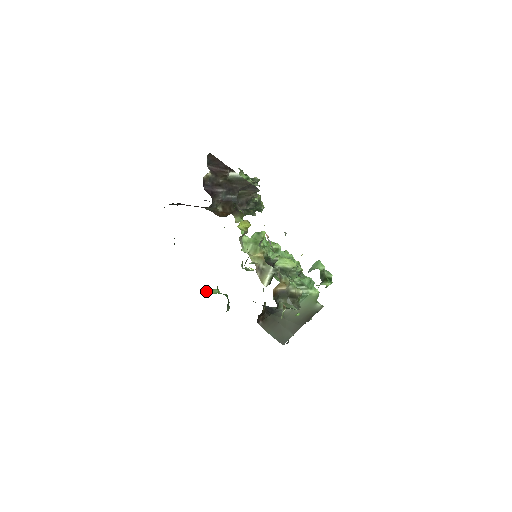
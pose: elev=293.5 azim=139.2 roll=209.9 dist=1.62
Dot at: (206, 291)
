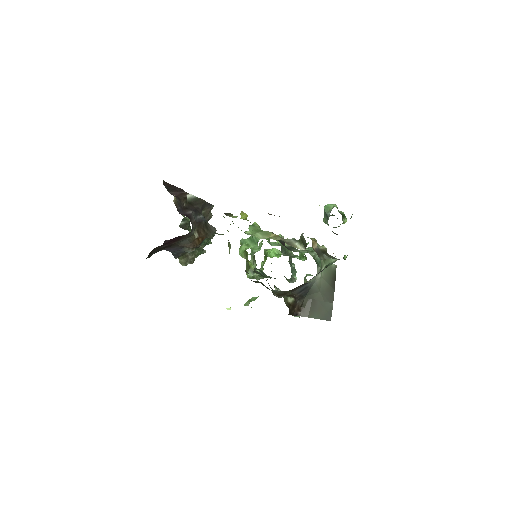
Dot at: (245, 304)
